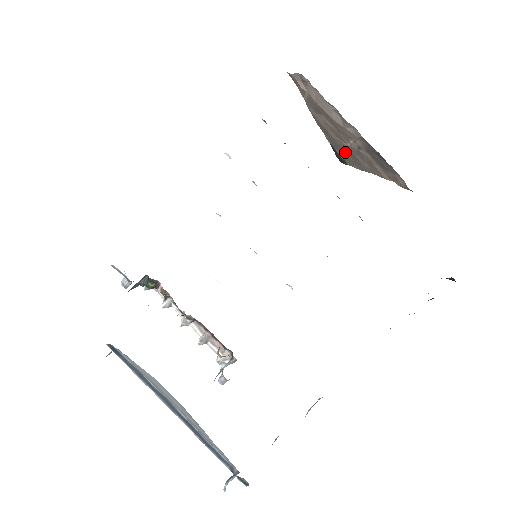
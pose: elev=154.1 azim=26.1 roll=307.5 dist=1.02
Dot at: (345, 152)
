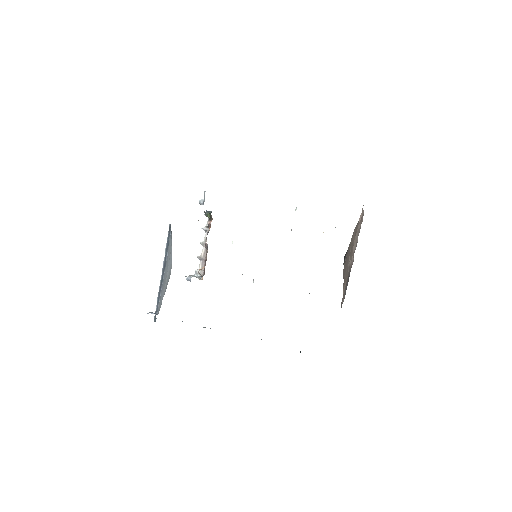
Dot at: (347, 260)
